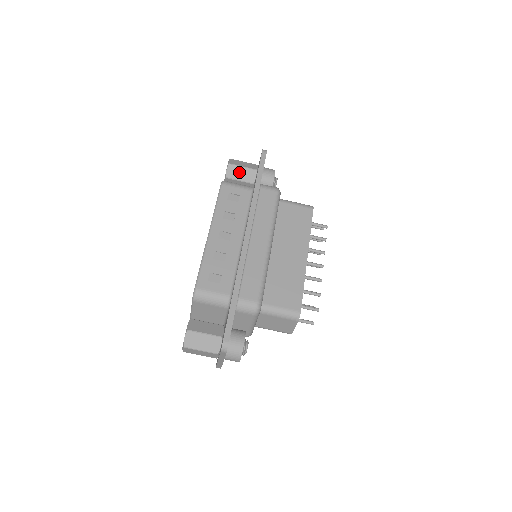
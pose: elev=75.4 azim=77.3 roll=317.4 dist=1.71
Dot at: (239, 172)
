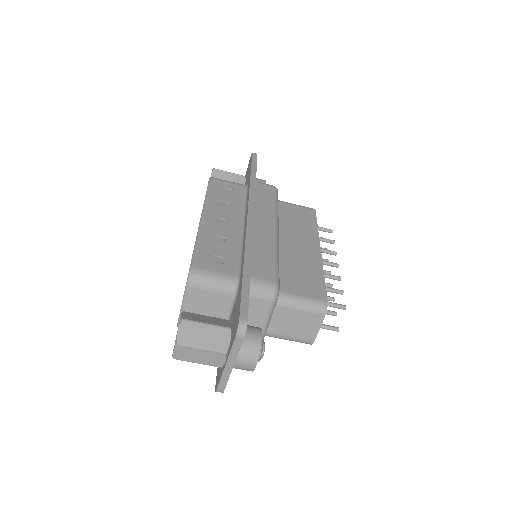
Dot at: (226, 177)
